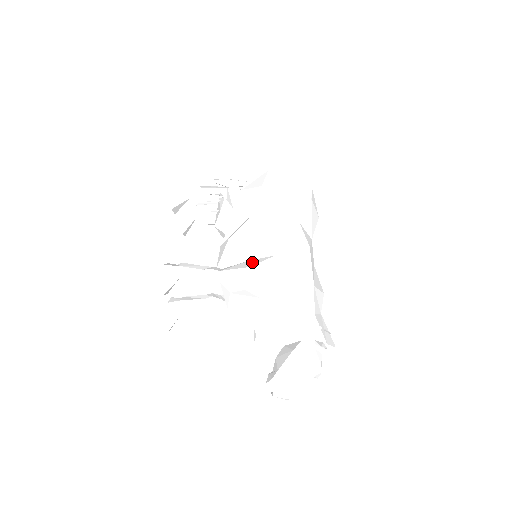
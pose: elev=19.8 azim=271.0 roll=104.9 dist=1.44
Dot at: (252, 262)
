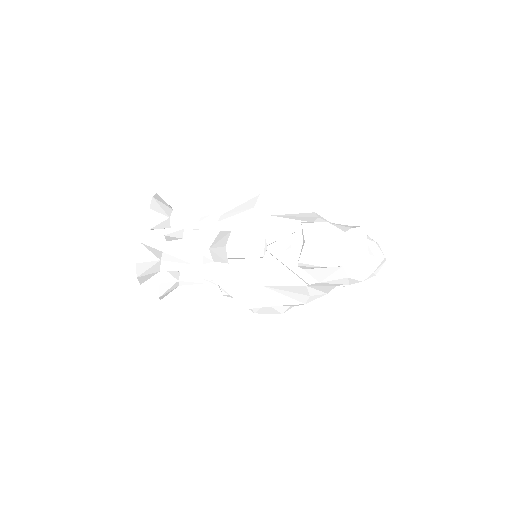
Dot at: occluded
